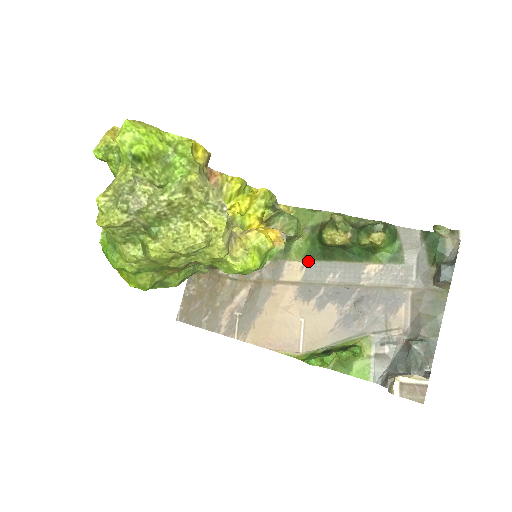
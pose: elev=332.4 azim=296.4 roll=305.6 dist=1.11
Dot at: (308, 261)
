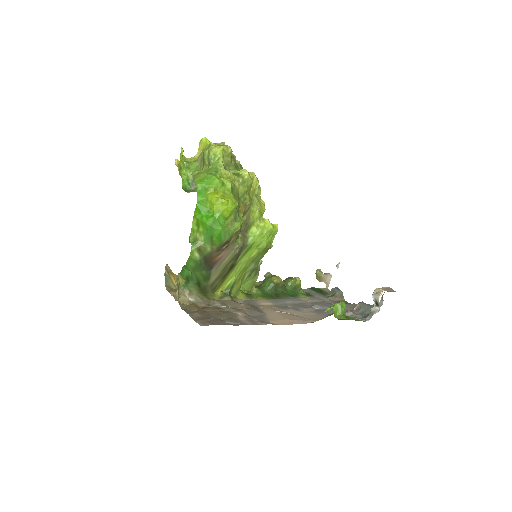
Dot at: (267, 299)
